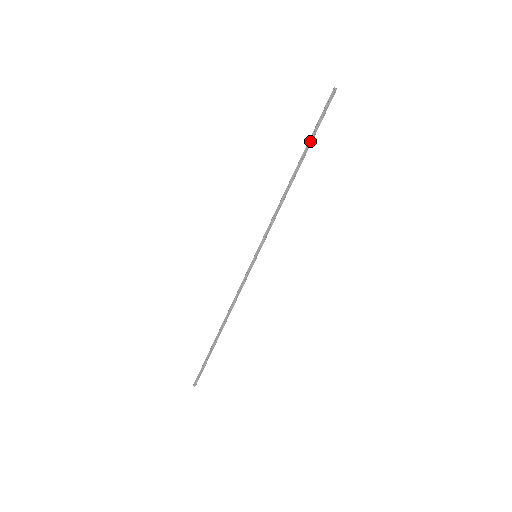
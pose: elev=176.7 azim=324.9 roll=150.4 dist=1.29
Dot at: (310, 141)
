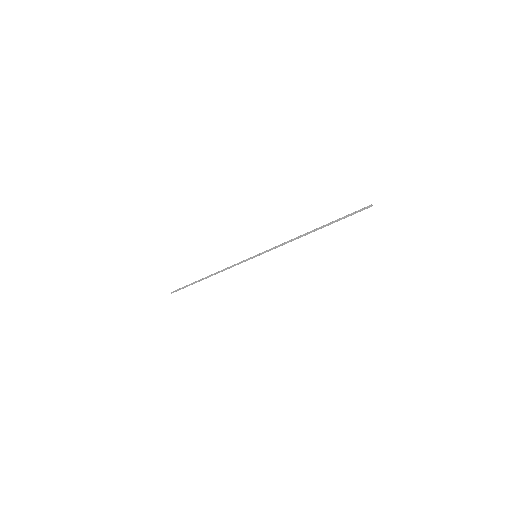
Dot at: (334, 222)
